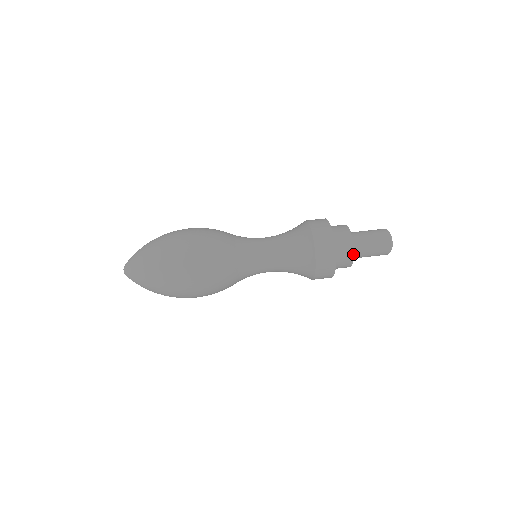
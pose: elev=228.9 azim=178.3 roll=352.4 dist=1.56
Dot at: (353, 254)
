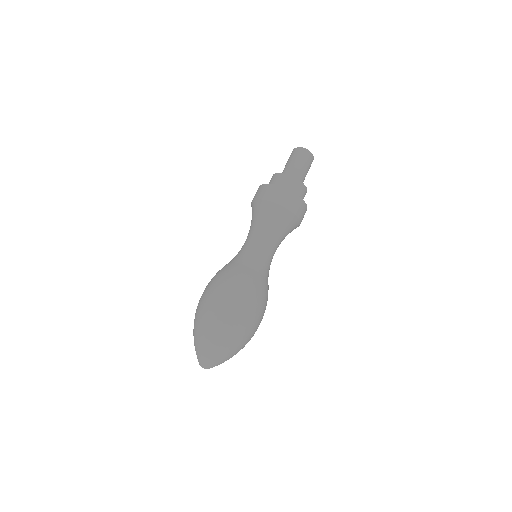
Dot at: (290, 176)
